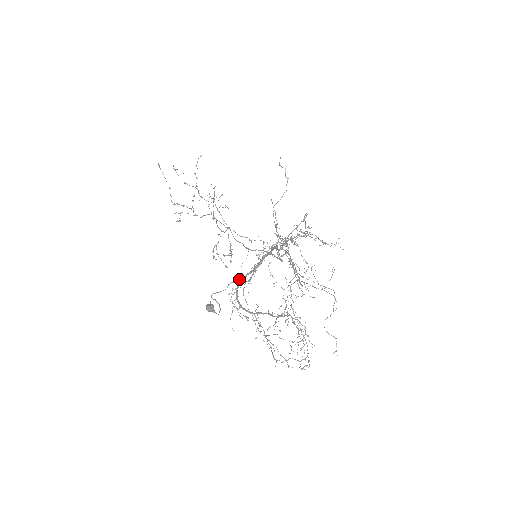
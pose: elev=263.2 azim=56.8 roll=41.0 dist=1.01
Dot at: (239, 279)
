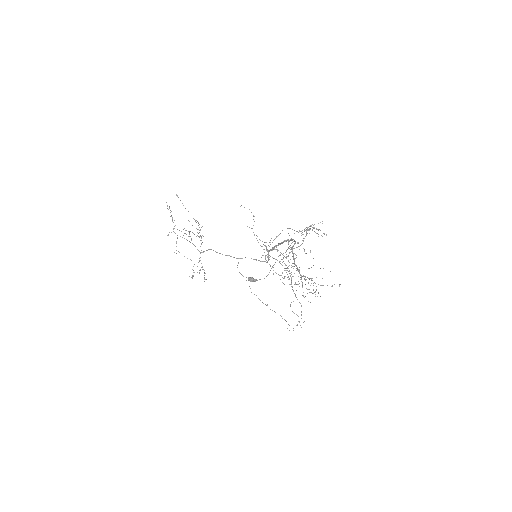
Dot at: (291, 247)
